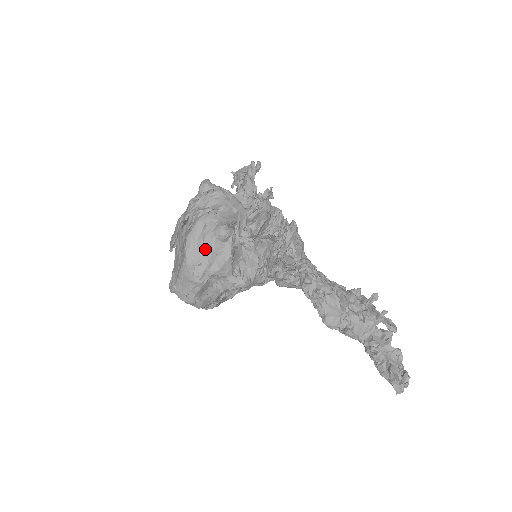
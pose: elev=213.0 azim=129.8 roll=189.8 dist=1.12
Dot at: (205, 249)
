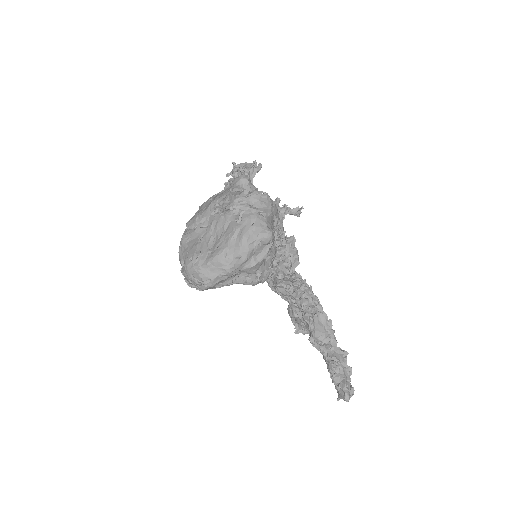
Dot at: (249, 246)
